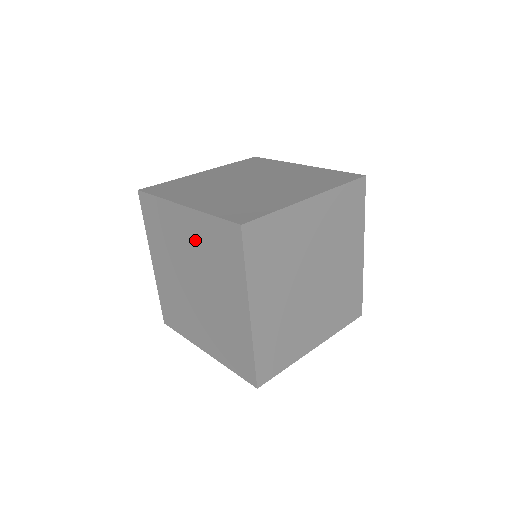
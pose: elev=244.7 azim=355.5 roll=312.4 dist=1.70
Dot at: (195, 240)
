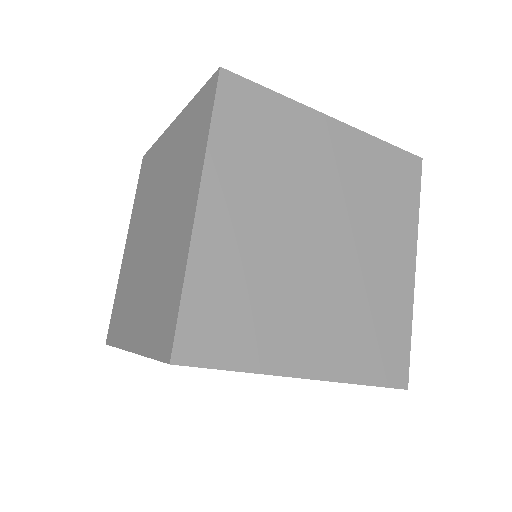
Dot at: occluded
